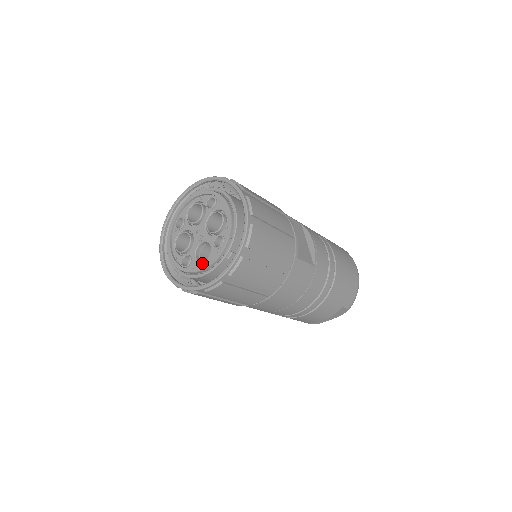
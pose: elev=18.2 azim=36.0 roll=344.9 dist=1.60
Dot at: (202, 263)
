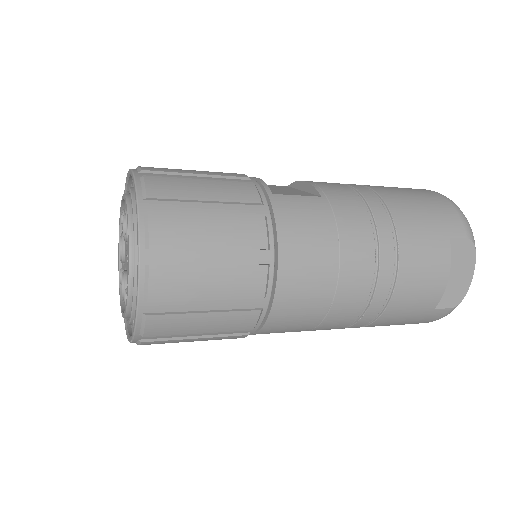
Dot at: occluded
